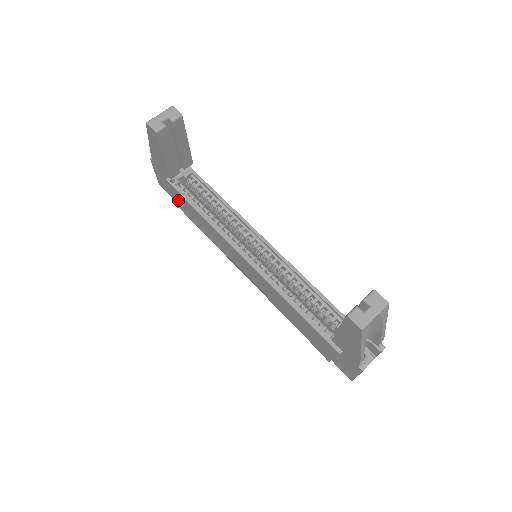
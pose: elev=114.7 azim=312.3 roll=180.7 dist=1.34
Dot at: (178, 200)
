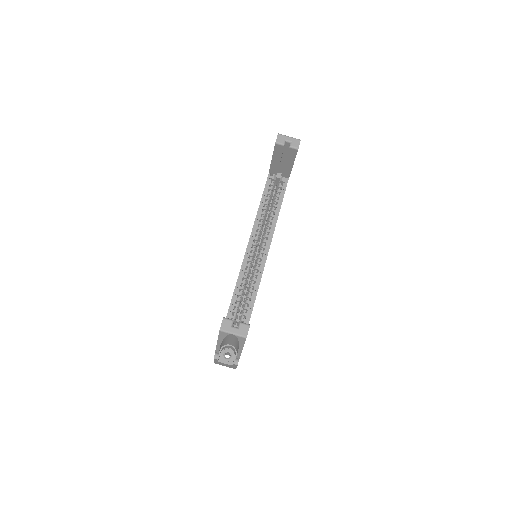
Dot at: occluded
